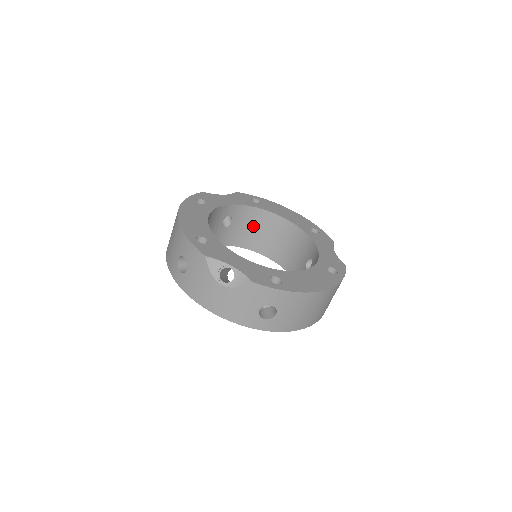
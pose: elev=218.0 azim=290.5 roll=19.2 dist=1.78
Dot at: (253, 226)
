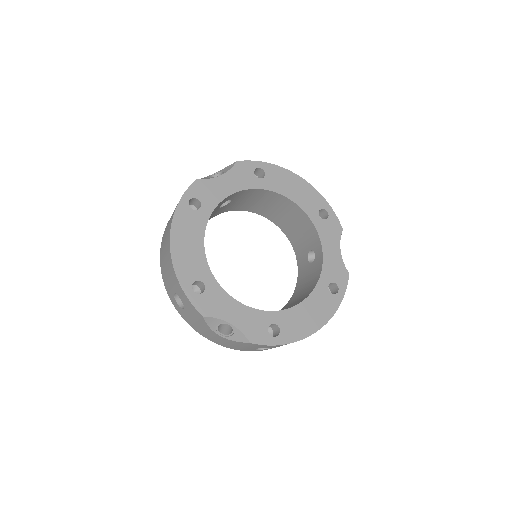
Dot at: (255, 199)
